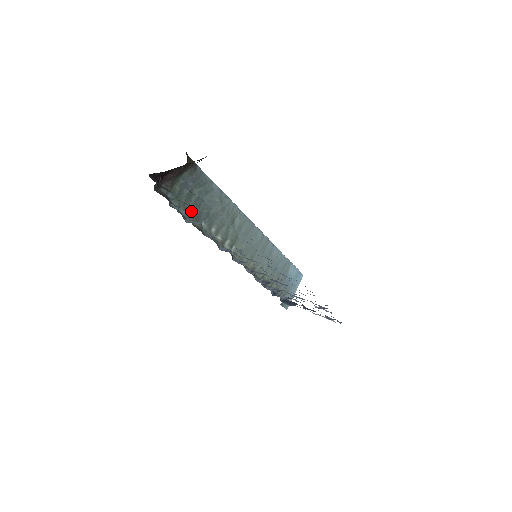
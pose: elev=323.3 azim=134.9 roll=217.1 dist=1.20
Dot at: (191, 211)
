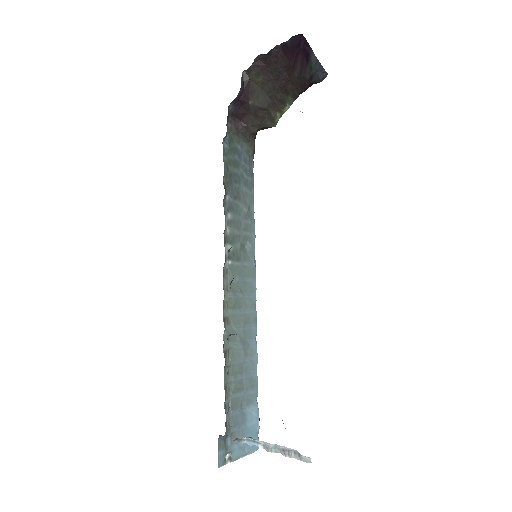
Dot at: (229, 173)
